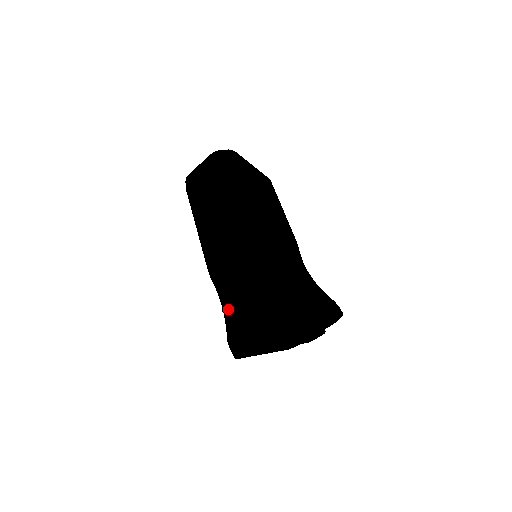
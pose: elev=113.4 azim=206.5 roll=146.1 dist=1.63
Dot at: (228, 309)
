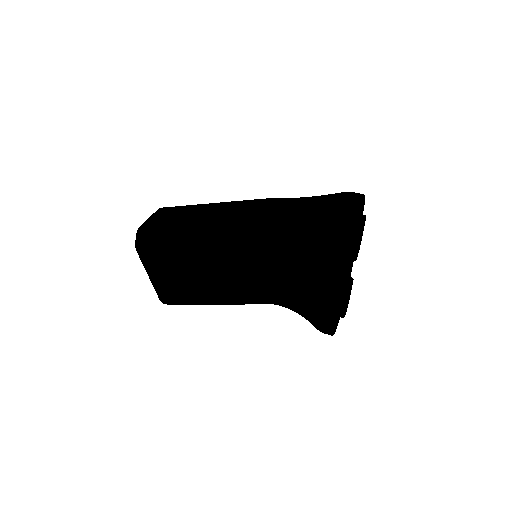
Dot at: (310, 213)
